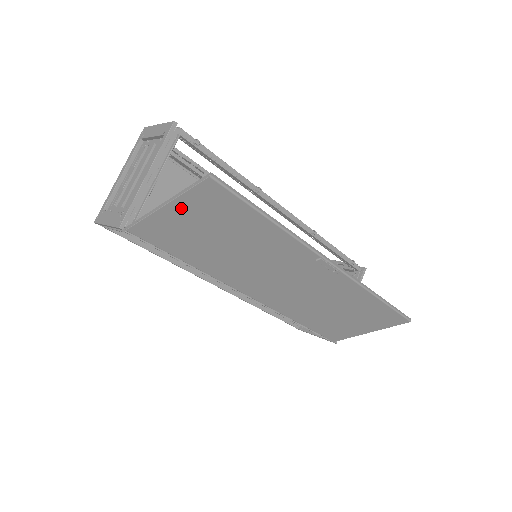
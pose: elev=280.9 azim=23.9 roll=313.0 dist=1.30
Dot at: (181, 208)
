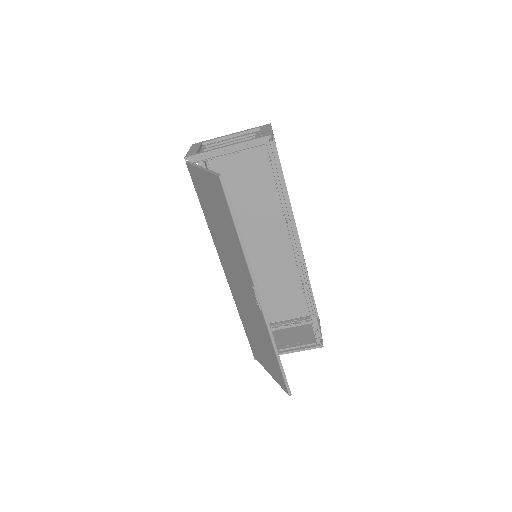
Dot at: (206, 178)
